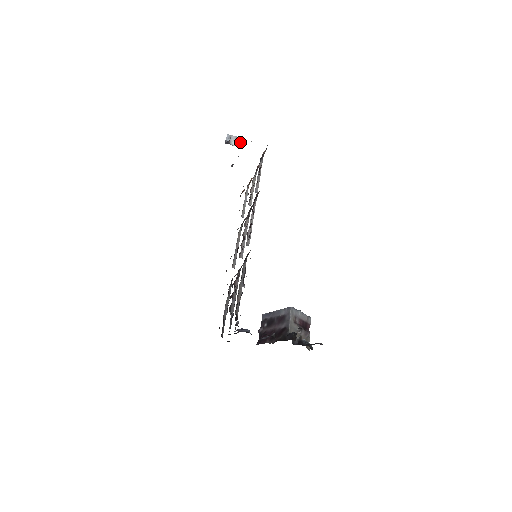
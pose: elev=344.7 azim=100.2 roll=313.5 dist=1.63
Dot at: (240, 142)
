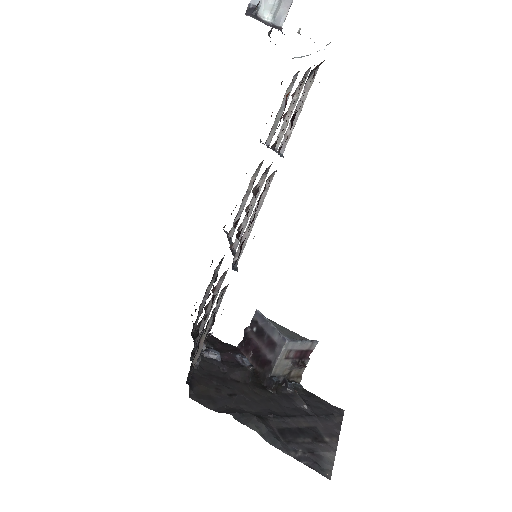
Dot at: (282, 8)
